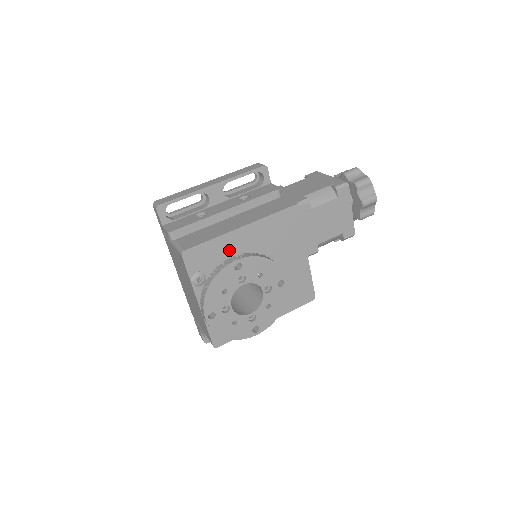
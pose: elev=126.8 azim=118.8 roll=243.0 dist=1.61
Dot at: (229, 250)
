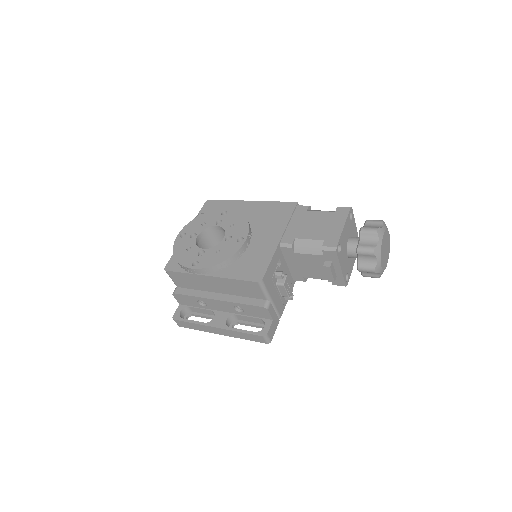
Dot at: occluded
